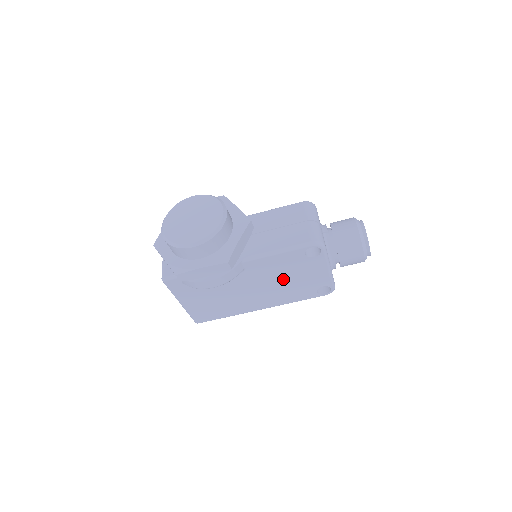
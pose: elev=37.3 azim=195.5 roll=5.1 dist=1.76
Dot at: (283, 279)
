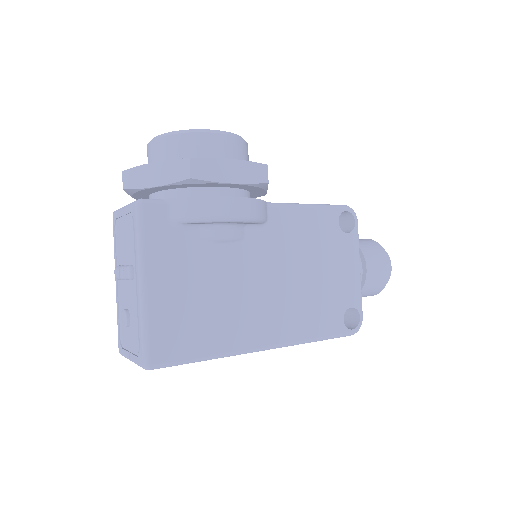
Dot at: (308, 269)
